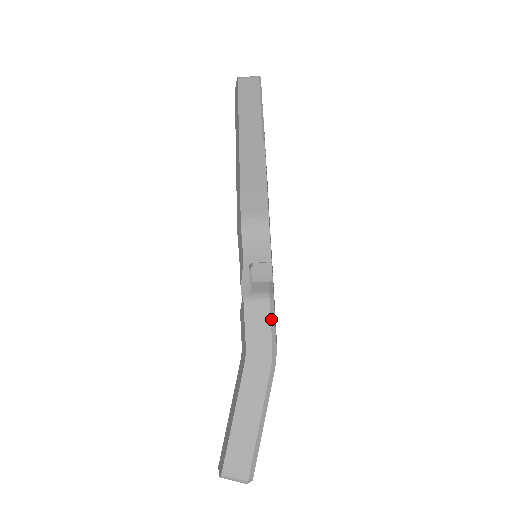
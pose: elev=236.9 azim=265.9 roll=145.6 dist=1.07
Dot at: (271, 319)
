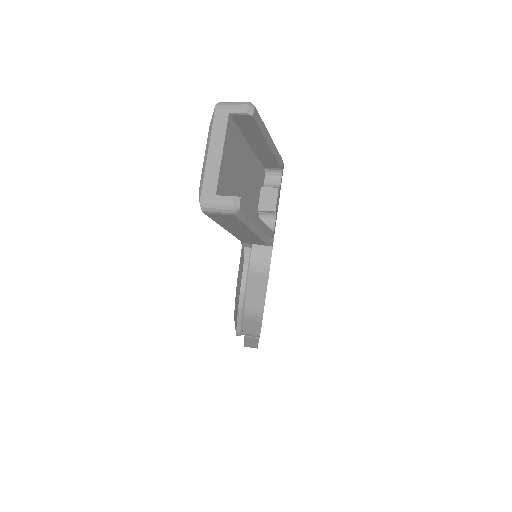
Dot at: occluded
